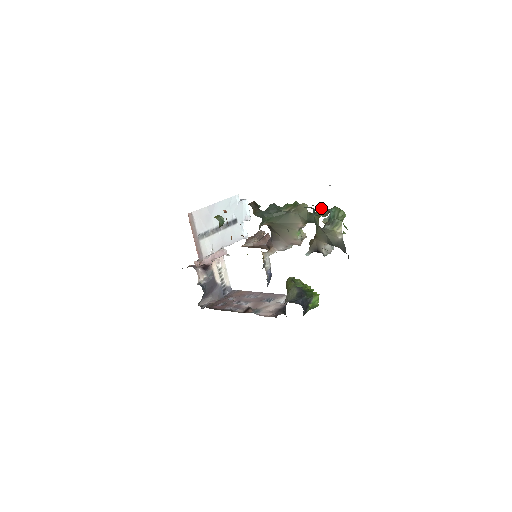
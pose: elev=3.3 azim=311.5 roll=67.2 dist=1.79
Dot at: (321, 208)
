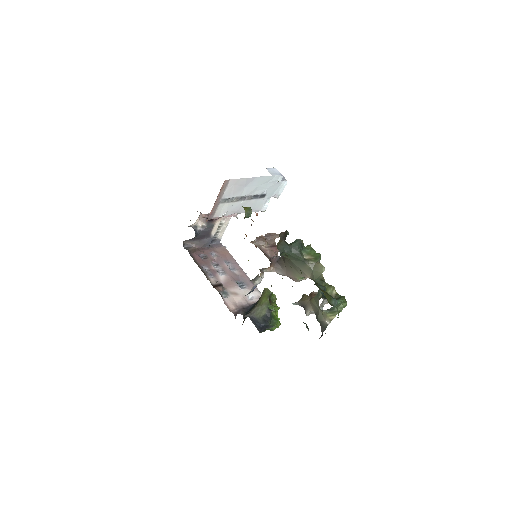
Dot at: (330, 302)
